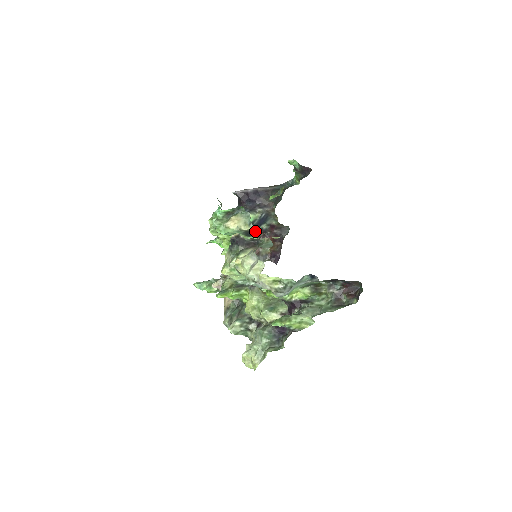
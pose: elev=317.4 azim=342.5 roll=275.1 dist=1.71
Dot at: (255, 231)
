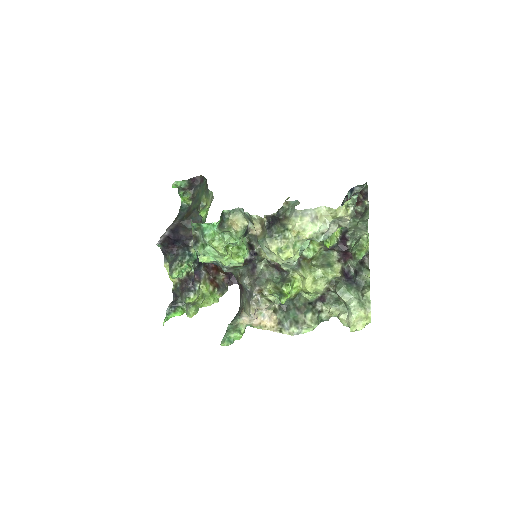
Dot at: occluded
